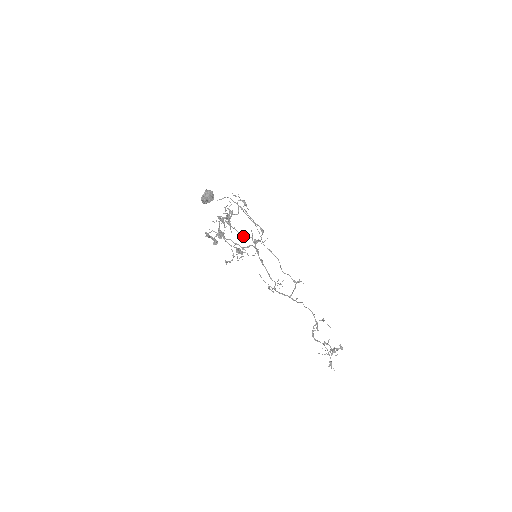
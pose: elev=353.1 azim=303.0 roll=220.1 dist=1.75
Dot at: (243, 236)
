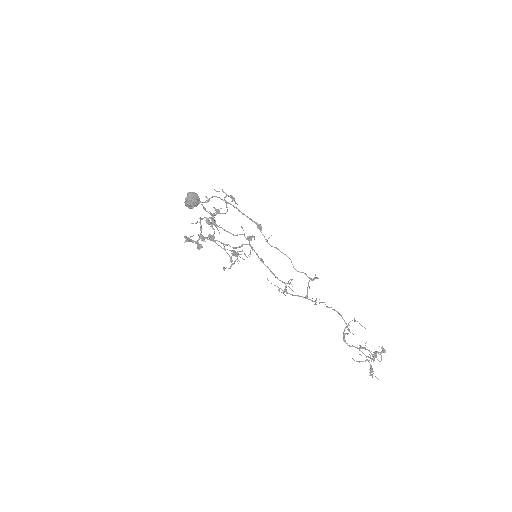
Dot at: (233, 234)
